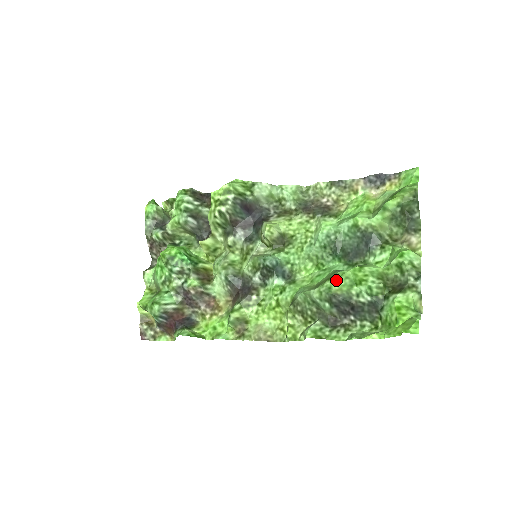
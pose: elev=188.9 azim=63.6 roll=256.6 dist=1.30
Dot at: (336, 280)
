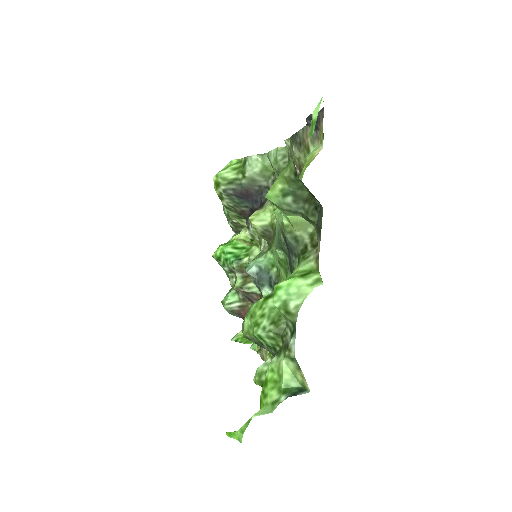
Dot at: (245, 318)
